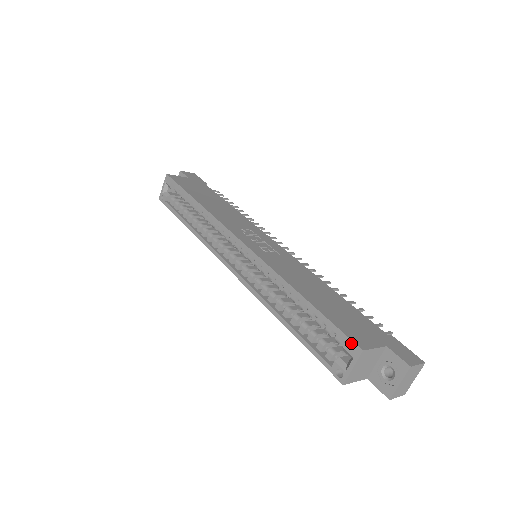
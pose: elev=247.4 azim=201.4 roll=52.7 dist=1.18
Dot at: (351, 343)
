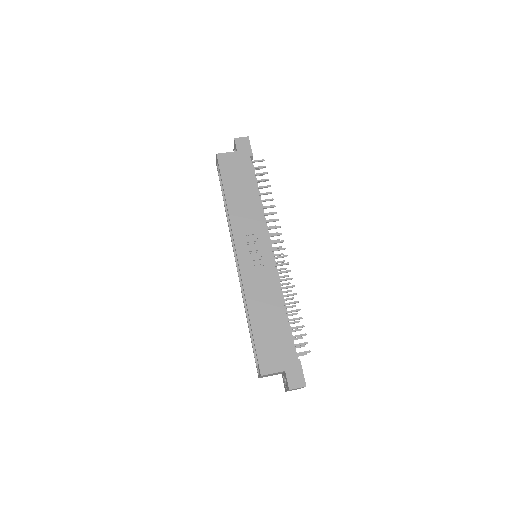
Dot at: (259, 367)
